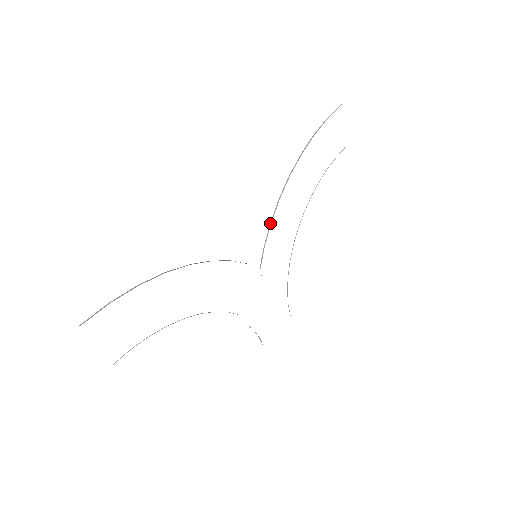
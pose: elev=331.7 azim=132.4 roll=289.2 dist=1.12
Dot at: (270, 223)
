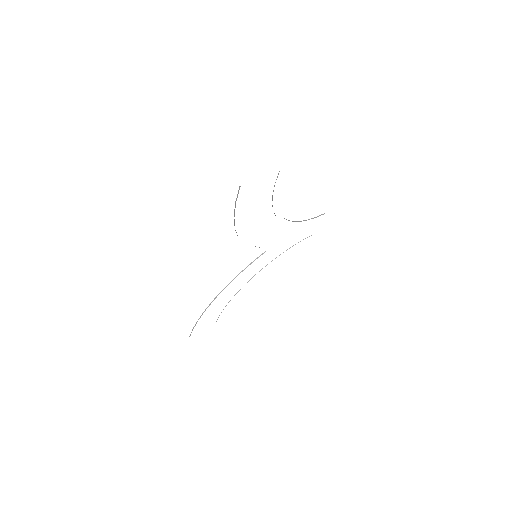
Dot at: occluded
